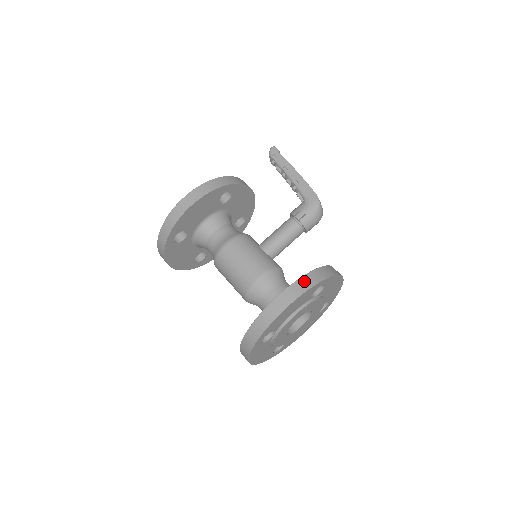
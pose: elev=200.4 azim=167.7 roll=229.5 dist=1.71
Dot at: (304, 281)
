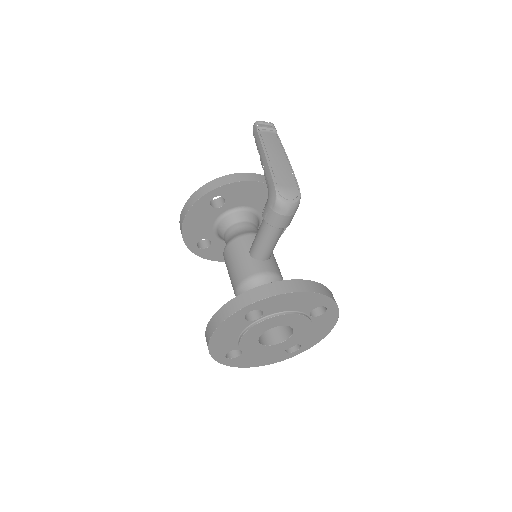
Dot at: (221, 313)
